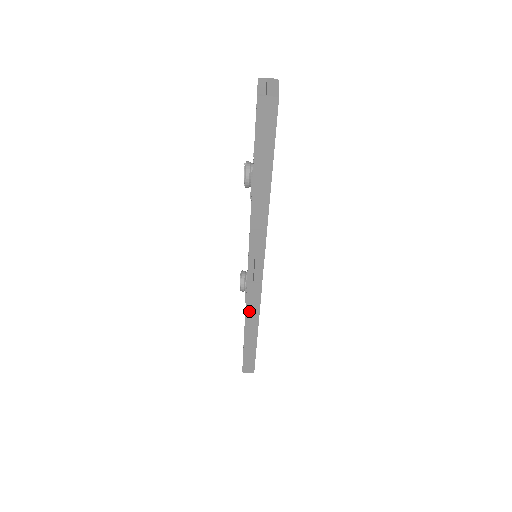
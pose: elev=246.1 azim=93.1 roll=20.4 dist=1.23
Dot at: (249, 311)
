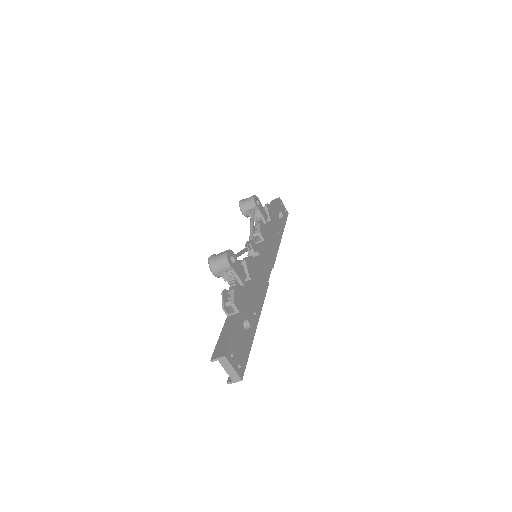
Dot at: occluded
